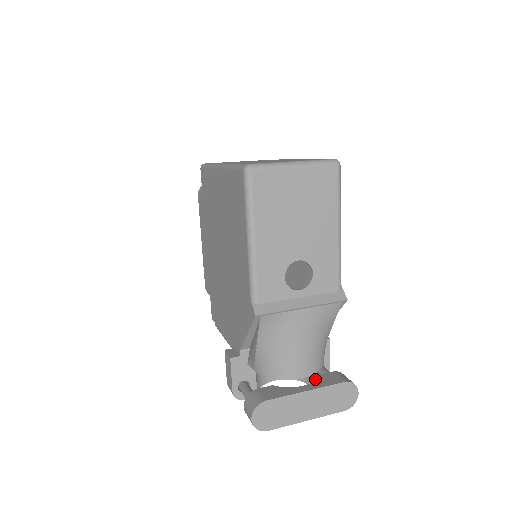
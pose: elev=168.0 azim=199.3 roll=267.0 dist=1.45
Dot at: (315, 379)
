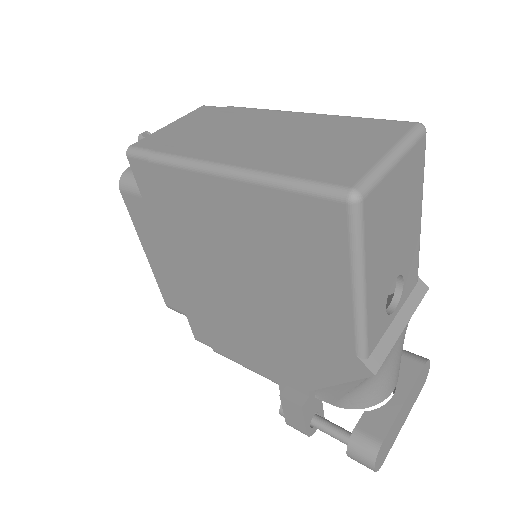
Dot at: occluded
